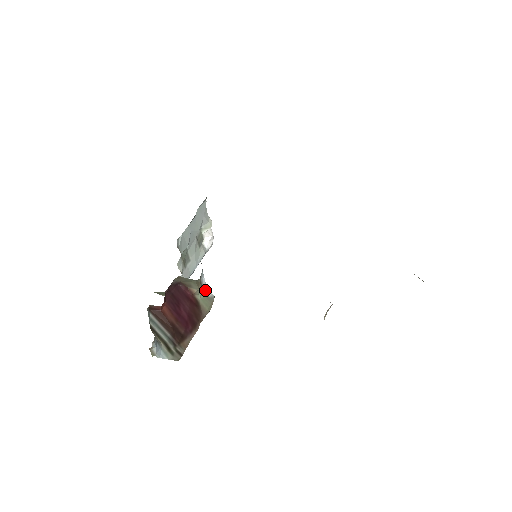
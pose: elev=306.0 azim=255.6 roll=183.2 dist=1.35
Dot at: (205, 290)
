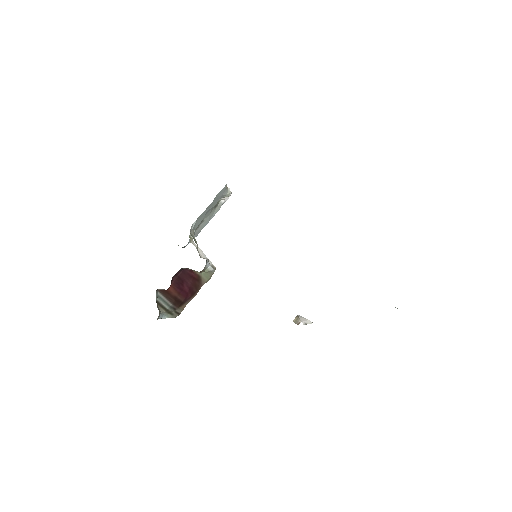
Dot at: (208, 267)
